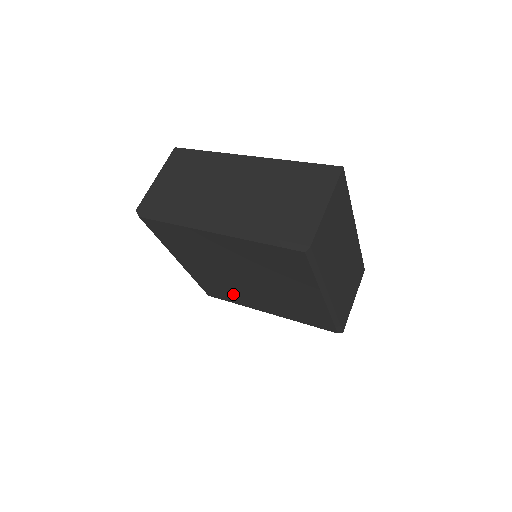
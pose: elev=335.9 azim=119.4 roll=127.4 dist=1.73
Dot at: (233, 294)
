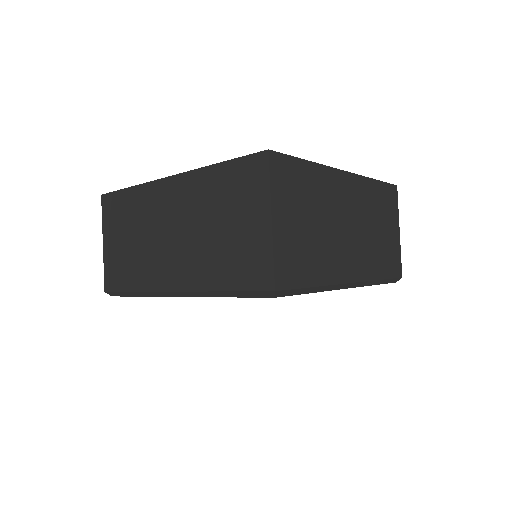
Dot at: occluded
